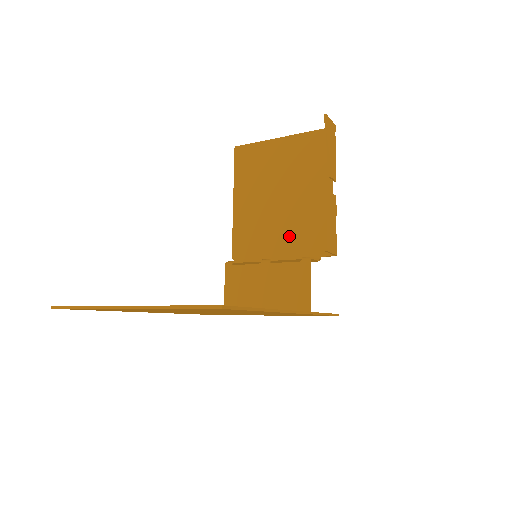
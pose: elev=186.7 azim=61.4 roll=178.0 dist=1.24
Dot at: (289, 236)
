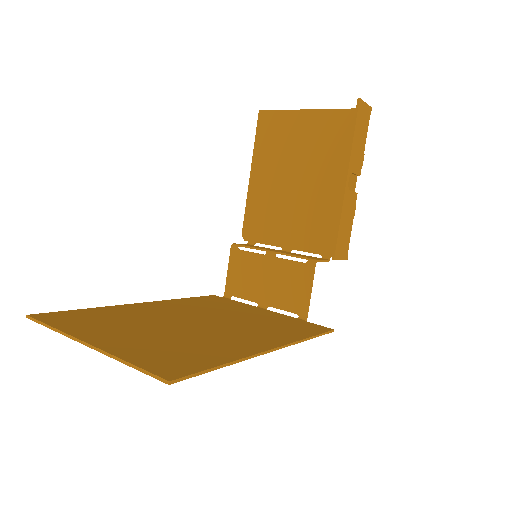
Dot at: (302, 226)
